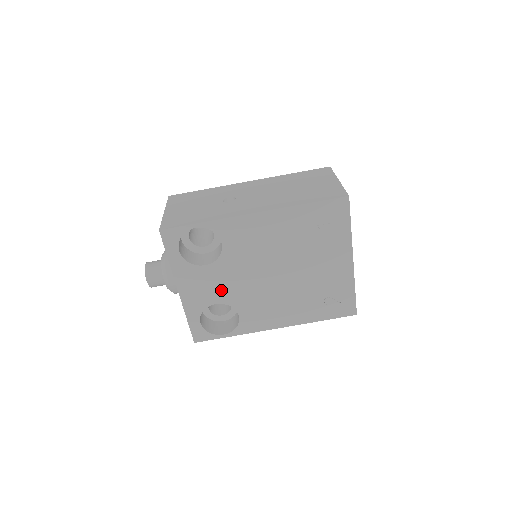
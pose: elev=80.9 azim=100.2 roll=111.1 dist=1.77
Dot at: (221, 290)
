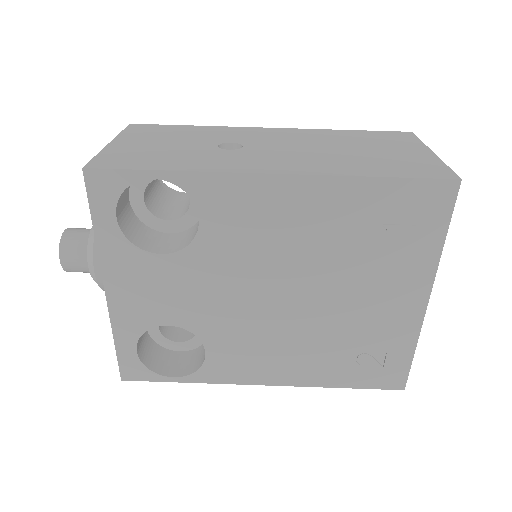
Dot at: (182, 304)
